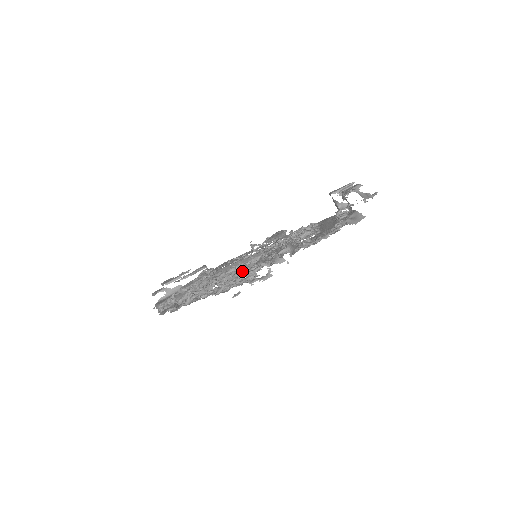
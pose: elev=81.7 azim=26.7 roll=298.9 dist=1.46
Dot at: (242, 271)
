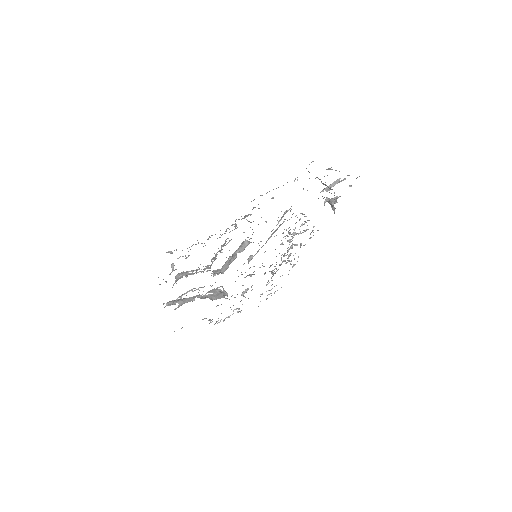
Dot at: (223, 245)
